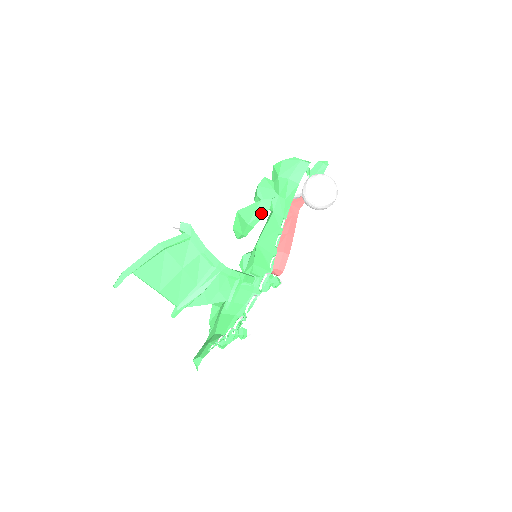
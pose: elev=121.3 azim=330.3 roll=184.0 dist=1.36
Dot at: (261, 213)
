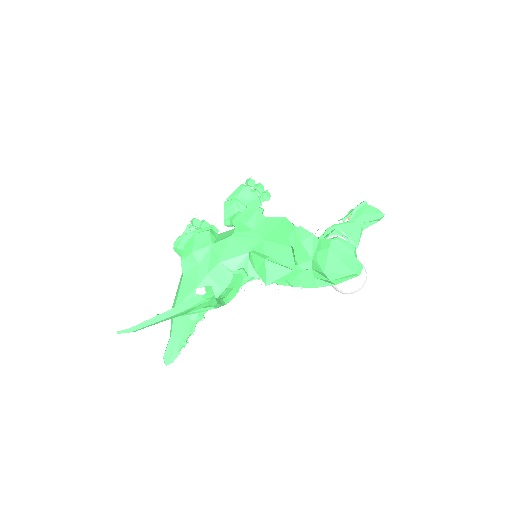
Dot at: (285, 279)
